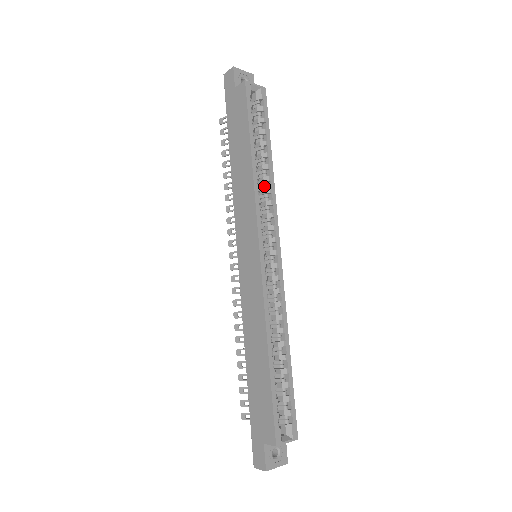
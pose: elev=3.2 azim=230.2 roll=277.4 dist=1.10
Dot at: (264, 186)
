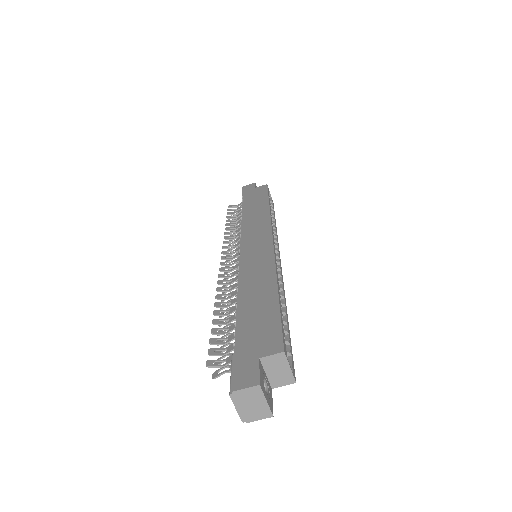
Dot at: occluded
